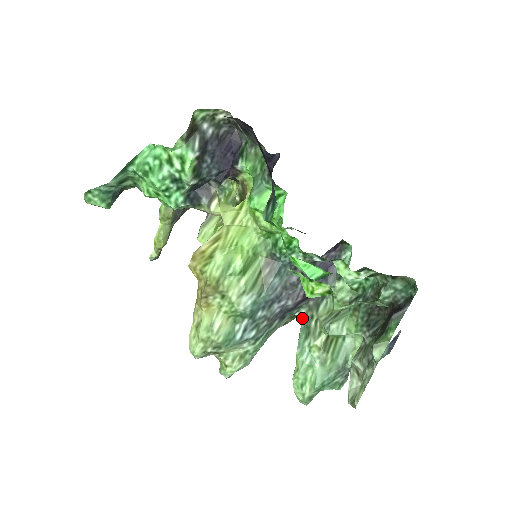
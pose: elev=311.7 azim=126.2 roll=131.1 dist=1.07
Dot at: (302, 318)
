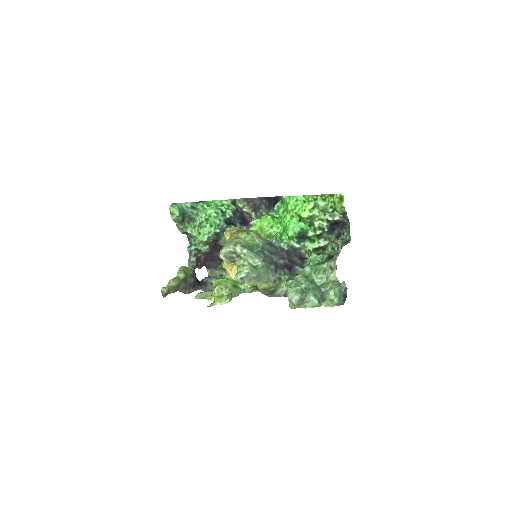
Dot at: occluded
